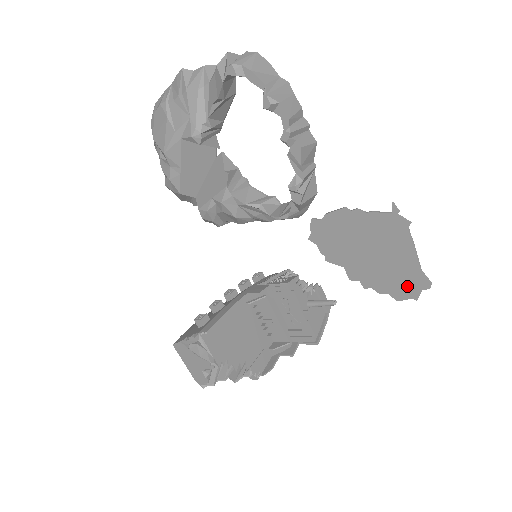
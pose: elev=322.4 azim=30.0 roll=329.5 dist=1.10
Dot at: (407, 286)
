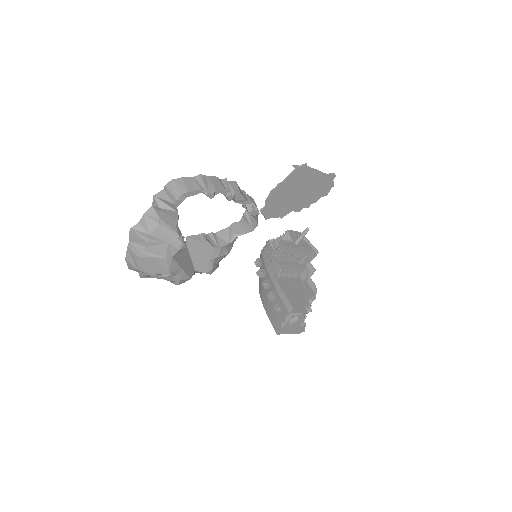
Dot at: (326, 186)
